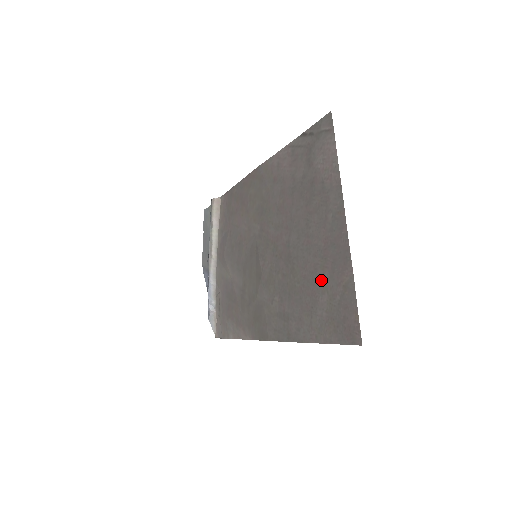
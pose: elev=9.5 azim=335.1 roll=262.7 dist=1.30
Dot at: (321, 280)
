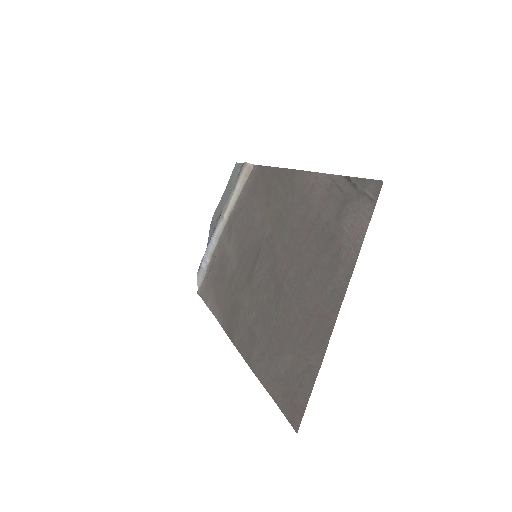
Dot at: (294, 339)
